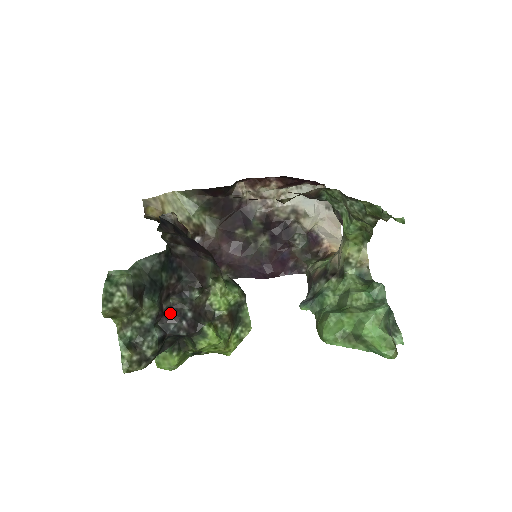
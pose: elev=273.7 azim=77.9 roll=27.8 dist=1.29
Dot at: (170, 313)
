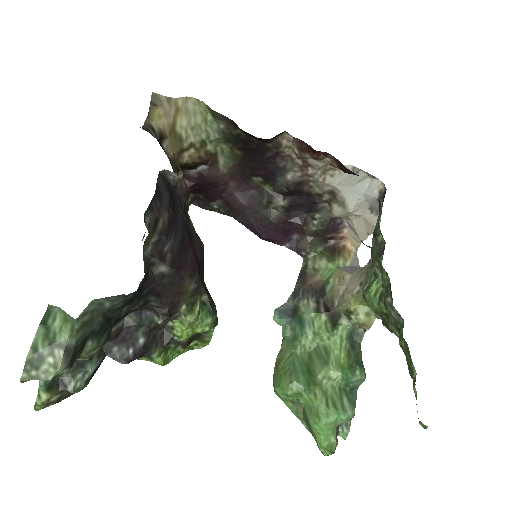
Dot at: (119, 334)
